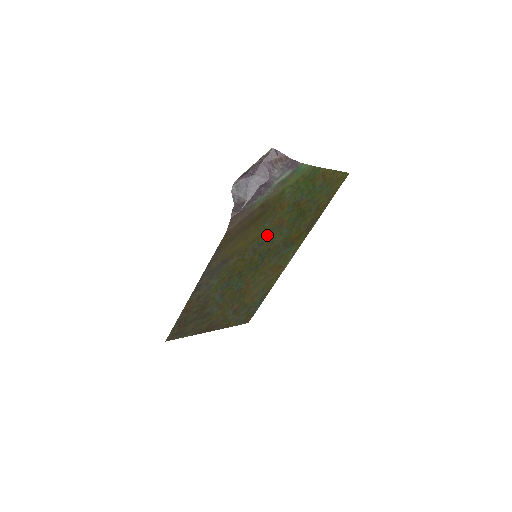
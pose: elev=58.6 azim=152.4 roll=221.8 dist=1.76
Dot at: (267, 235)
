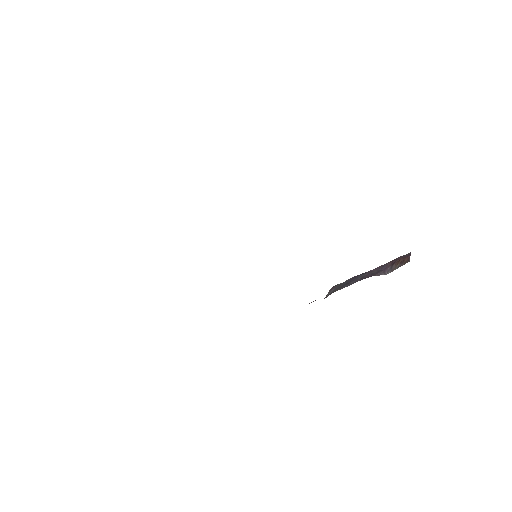
Dot at: occluded
